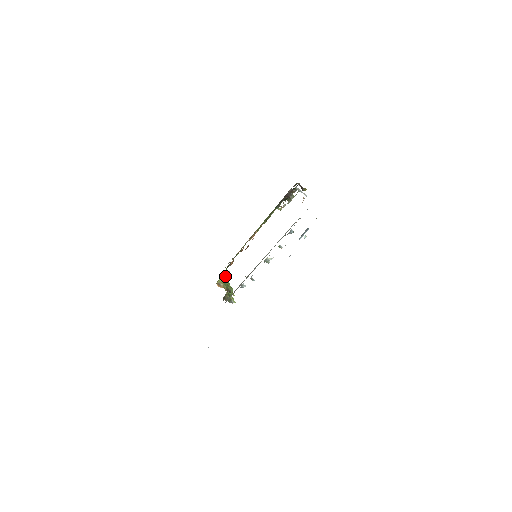
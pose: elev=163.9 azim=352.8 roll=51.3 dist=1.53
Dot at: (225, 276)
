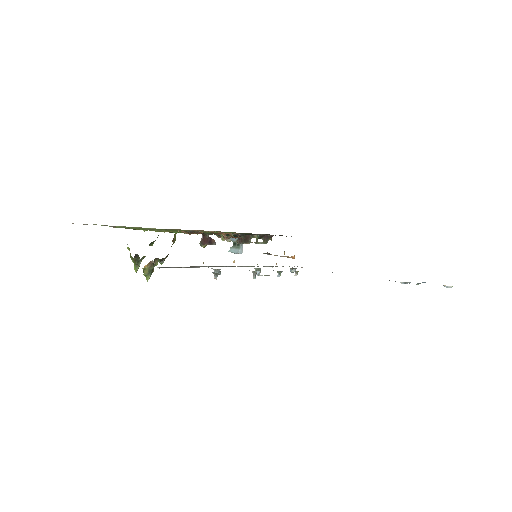
Dot at: occluded
